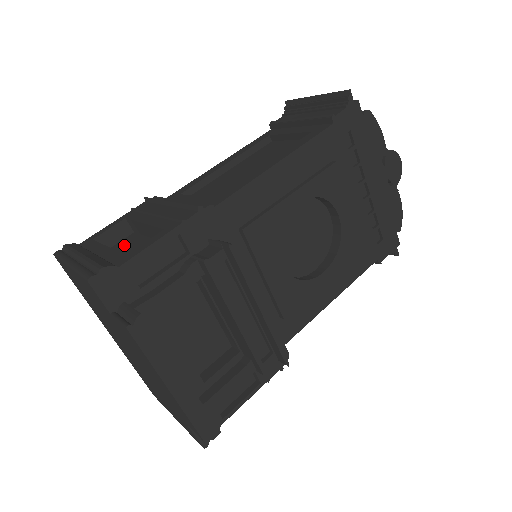
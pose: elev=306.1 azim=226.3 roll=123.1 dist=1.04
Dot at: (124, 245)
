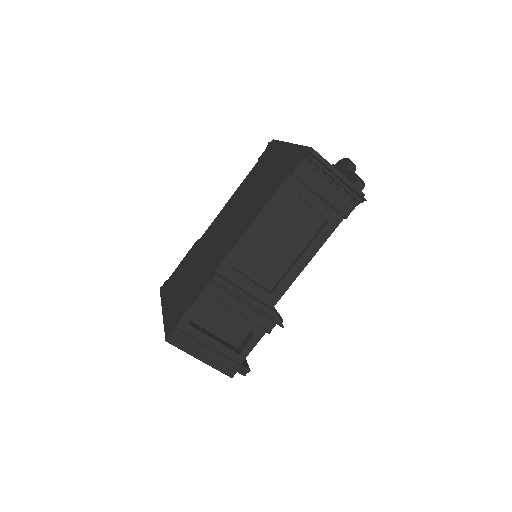
Dot at: (205, 315)
